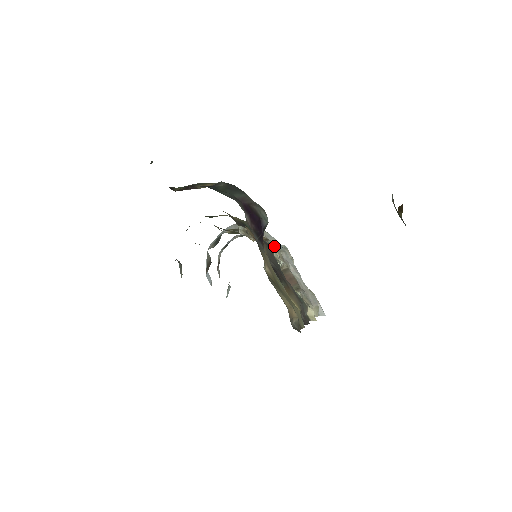
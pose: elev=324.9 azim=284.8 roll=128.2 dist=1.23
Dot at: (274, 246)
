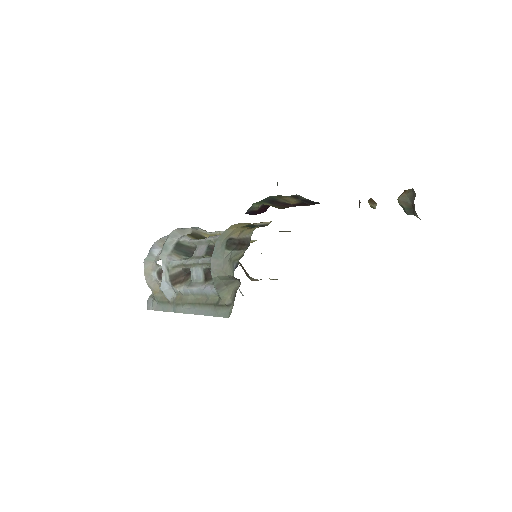
Dot at: occluded
